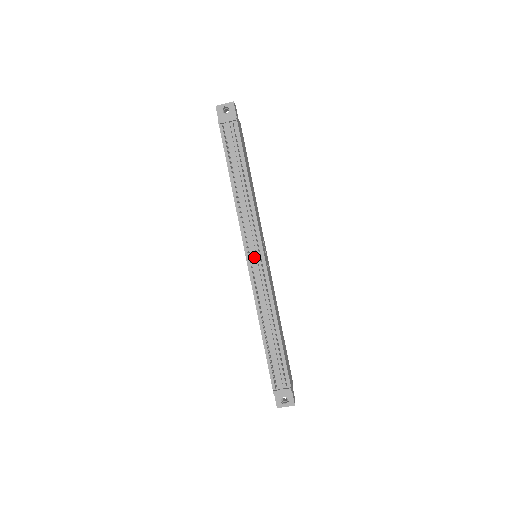
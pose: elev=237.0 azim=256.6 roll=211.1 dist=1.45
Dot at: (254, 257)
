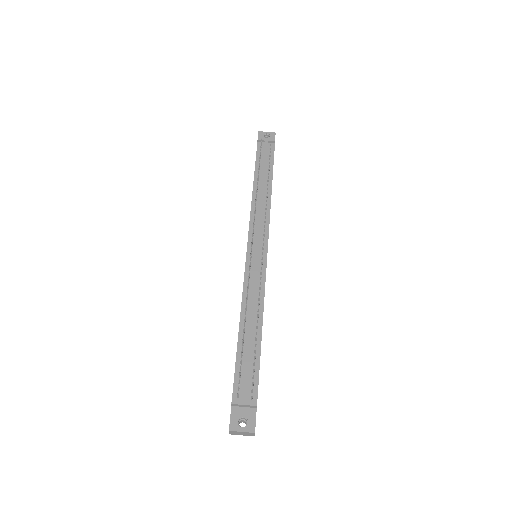
Dot at: (256, 247)
